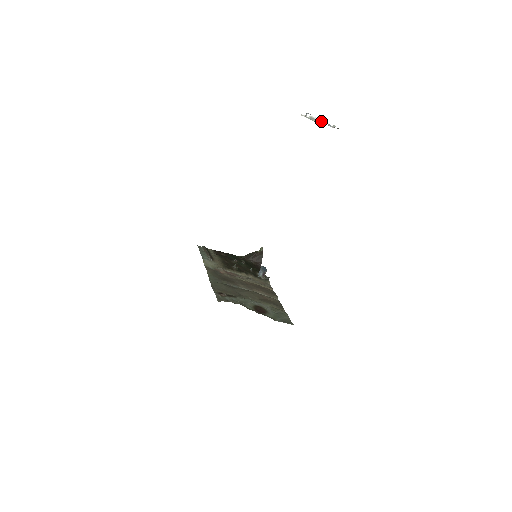
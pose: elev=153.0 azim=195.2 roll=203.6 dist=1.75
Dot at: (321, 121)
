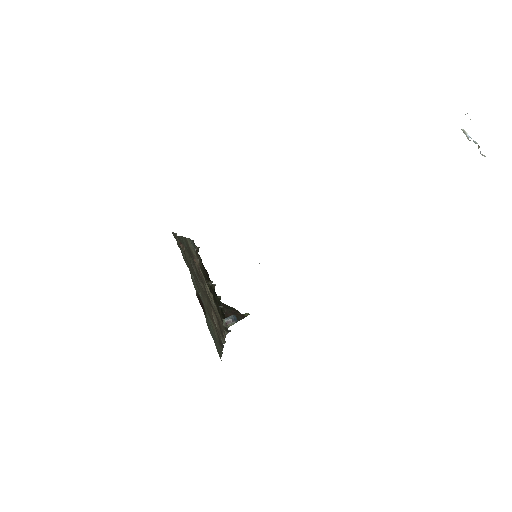
Dot at: (473, 141)
